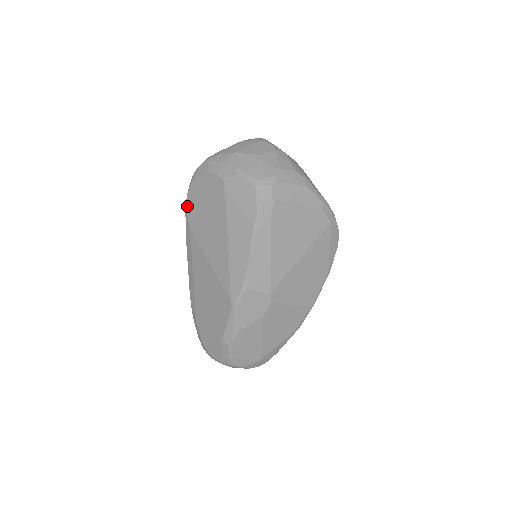
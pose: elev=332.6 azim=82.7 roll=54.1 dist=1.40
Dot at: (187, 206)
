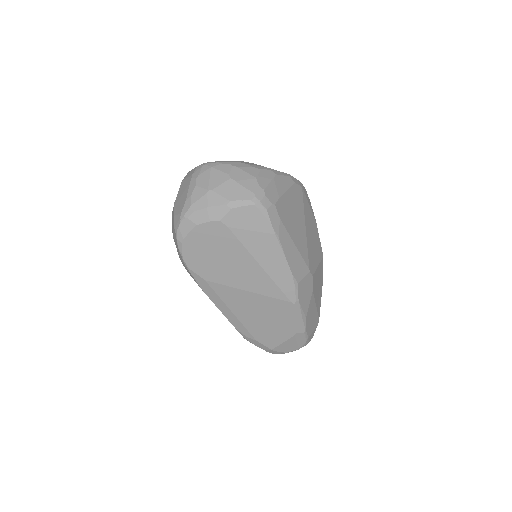
Dot at: (189, 266)
